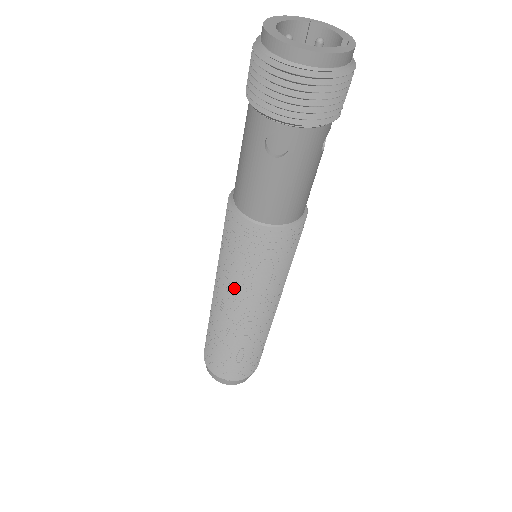
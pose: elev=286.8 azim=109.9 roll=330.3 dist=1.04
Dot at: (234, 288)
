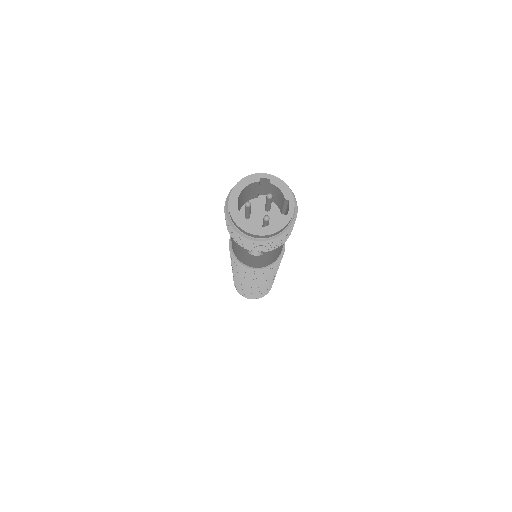
Dot at: (246, 281)
